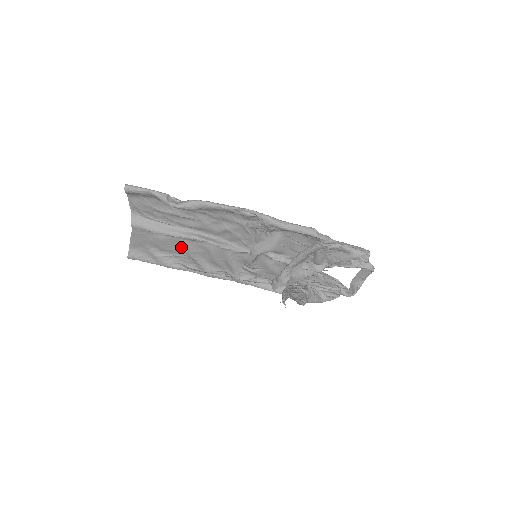
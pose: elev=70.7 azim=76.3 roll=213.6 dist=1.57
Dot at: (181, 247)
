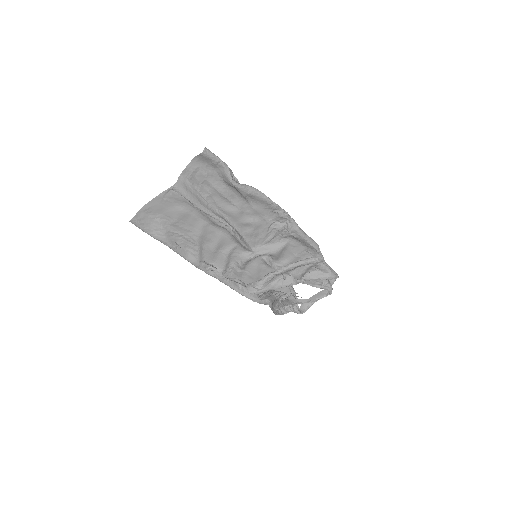
Dot at: (193, 227)
